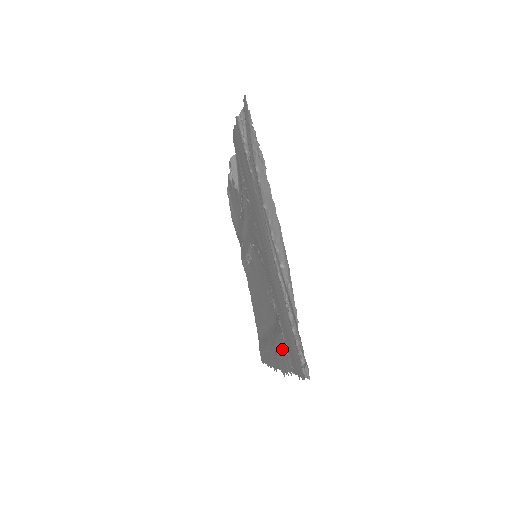
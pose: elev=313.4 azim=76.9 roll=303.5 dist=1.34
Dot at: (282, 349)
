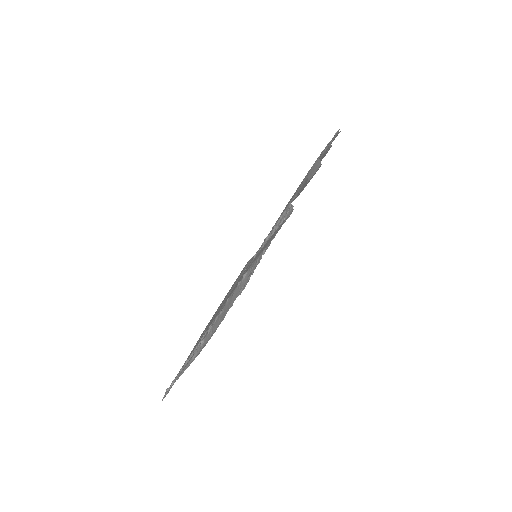
Dot at: occluded
